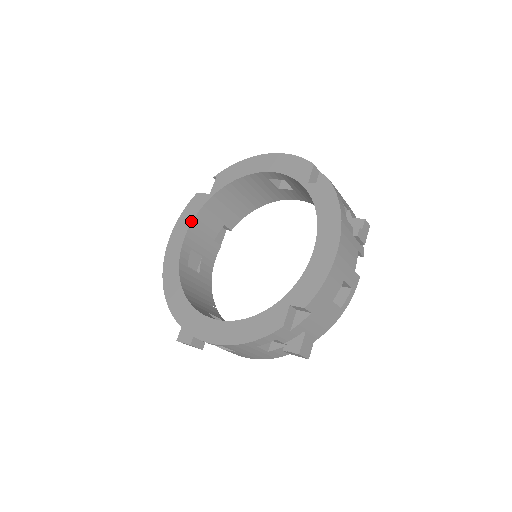
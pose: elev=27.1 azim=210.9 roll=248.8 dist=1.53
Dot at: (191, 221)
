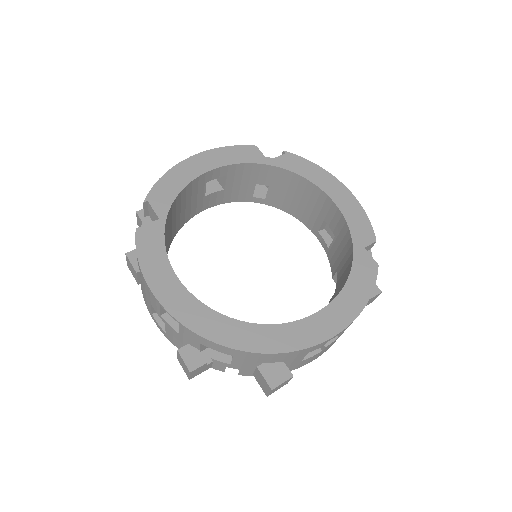
Dot at: (166, 257)
